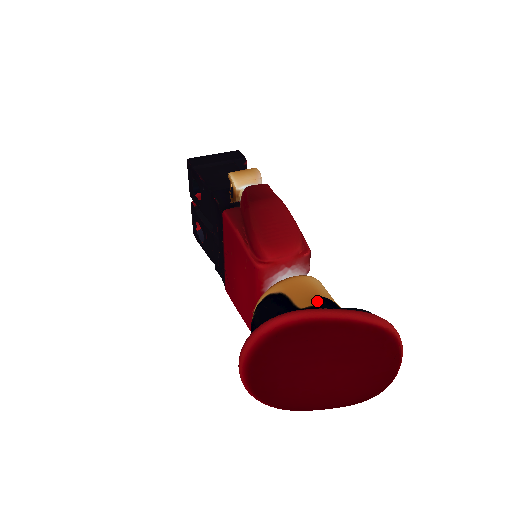
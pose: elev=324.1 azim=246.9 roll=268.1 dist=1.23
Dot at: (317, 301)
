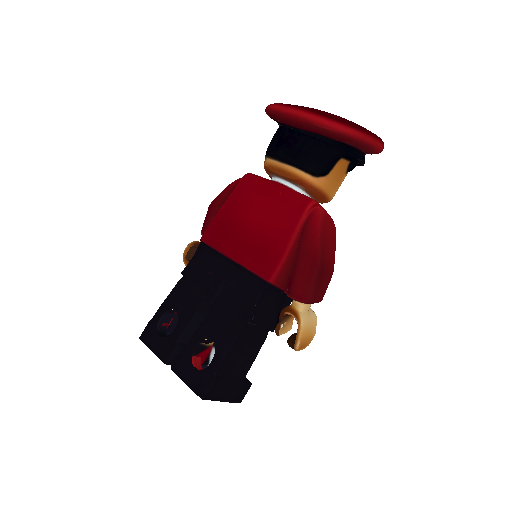
Dot at: occluded
